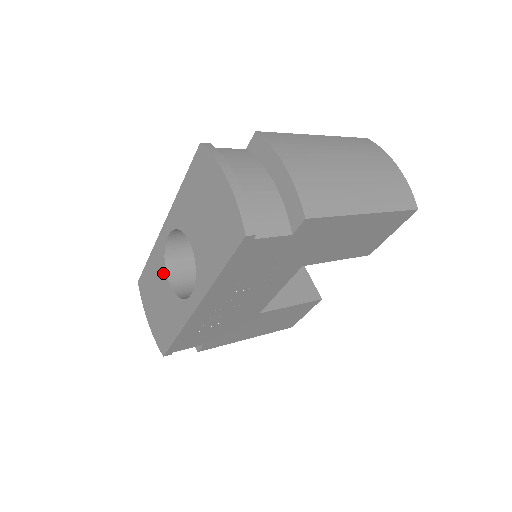
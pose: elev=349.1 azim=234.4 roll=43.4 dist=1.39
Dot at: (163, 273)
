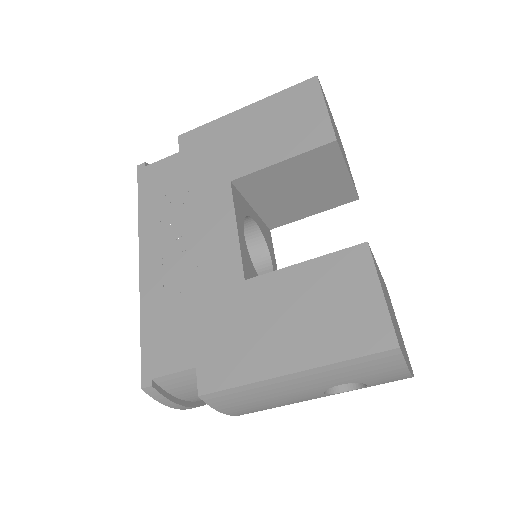
Dot at: occluded
